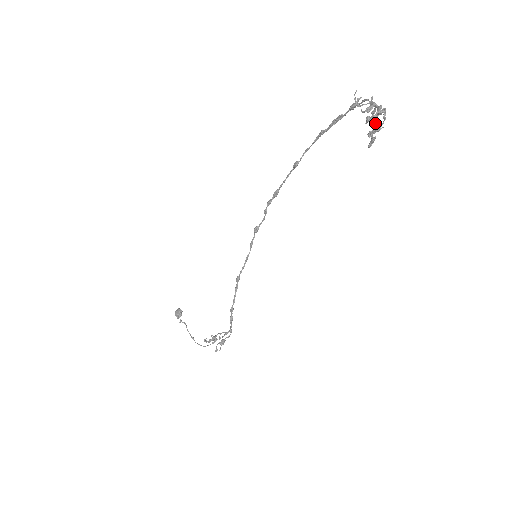
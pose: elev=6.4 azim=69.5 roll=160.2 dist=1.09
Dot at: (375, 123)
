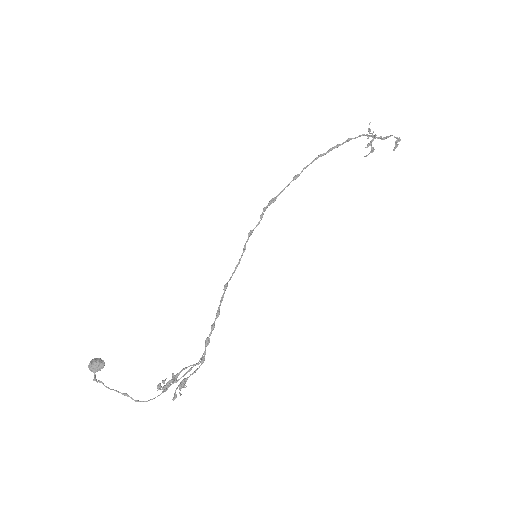
Dot at: (373, 148)
